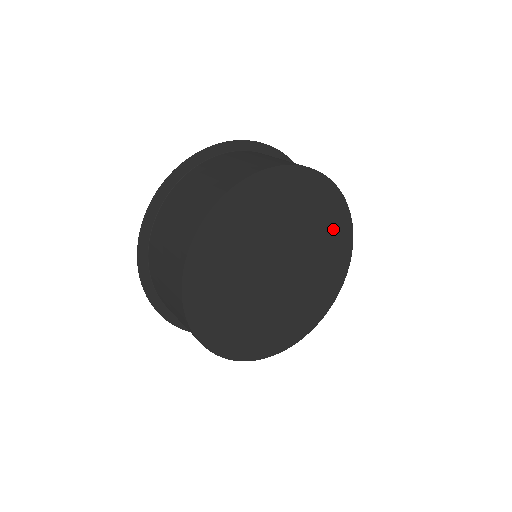
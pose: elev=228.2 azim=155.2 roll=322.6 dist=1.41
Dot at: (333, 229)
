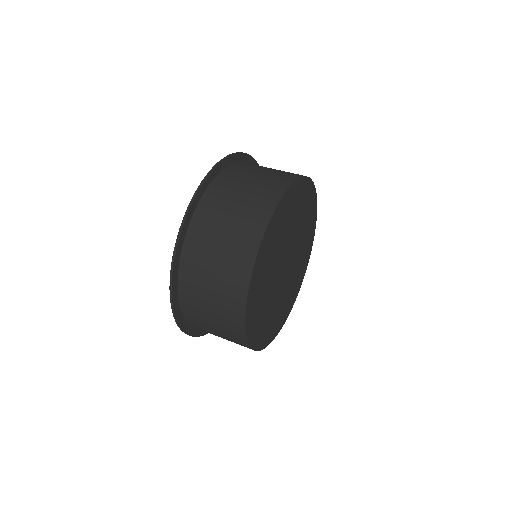
Dot at: (309, 231)
